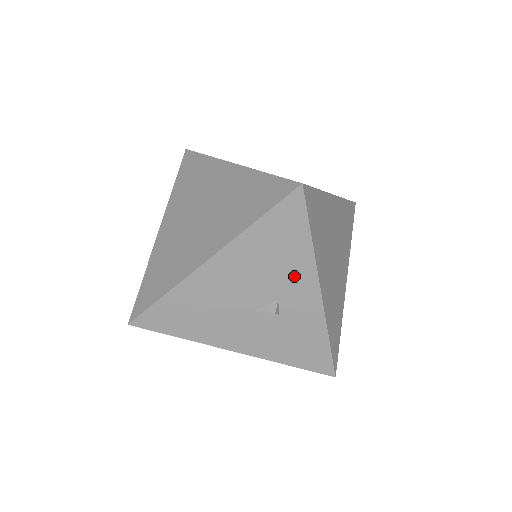
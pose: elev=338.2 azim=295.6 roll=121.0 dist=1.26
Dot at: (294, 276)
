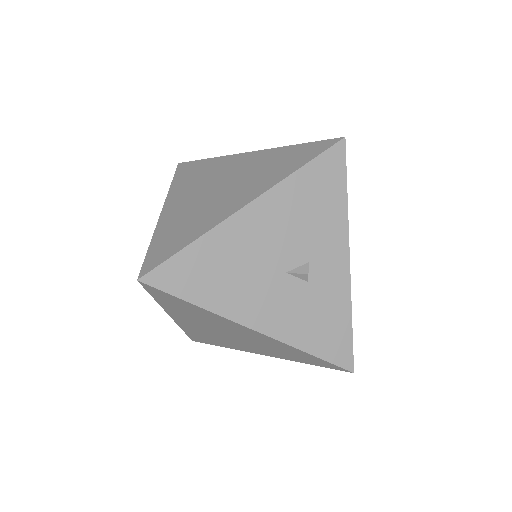
Dot at: (327, 235)
